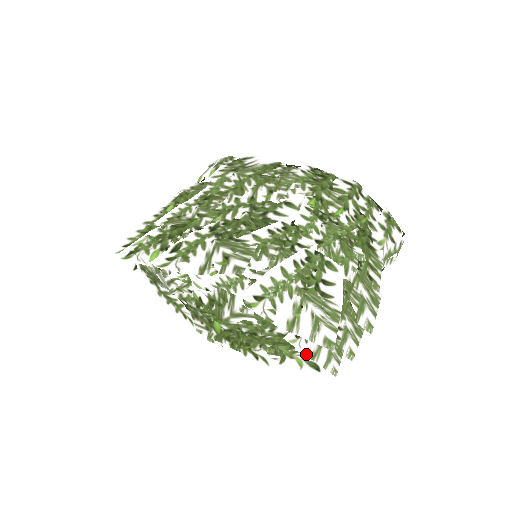
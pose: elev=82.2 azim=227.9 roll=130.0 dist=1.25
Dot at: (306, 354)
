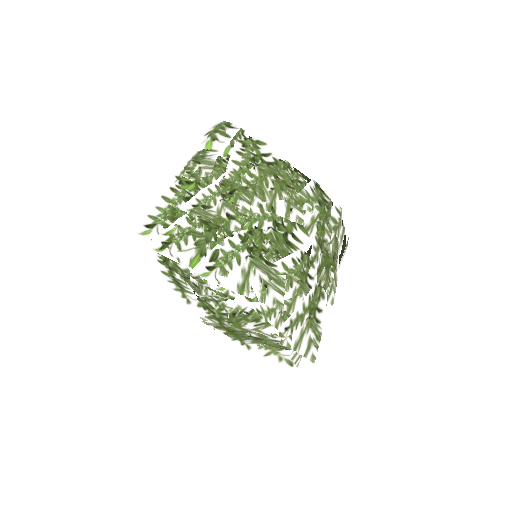
Dot at: (290, 357)
